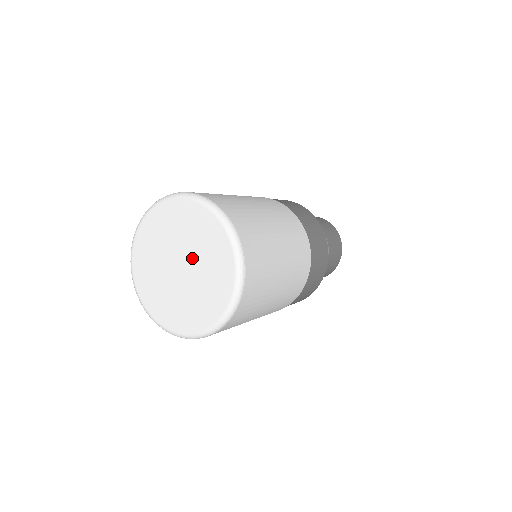
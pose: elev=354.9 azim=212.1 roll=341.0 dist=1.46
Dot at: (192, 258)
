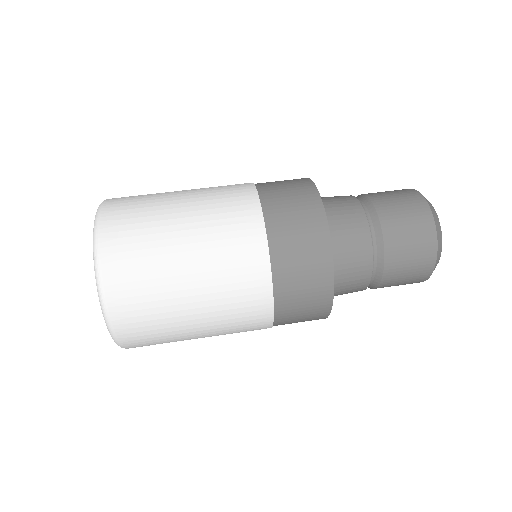
Dot at: occluded
